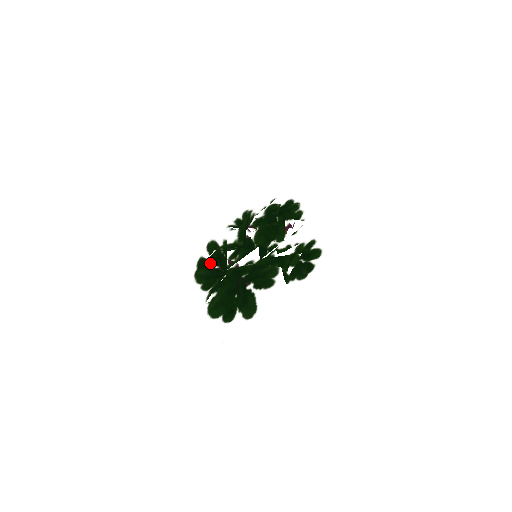
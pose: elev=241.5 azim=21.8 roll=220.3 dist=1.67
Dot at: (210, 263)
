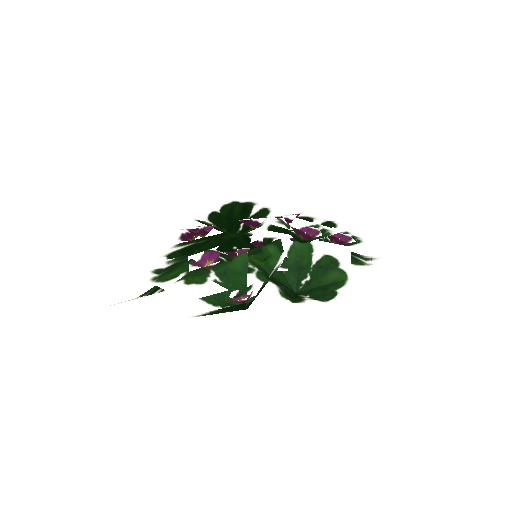
Dot at: occluded
